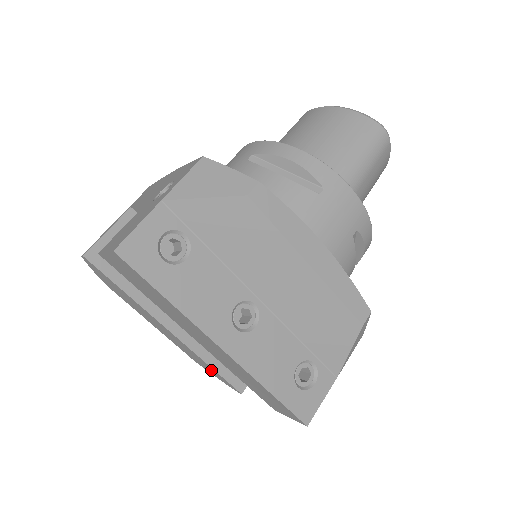
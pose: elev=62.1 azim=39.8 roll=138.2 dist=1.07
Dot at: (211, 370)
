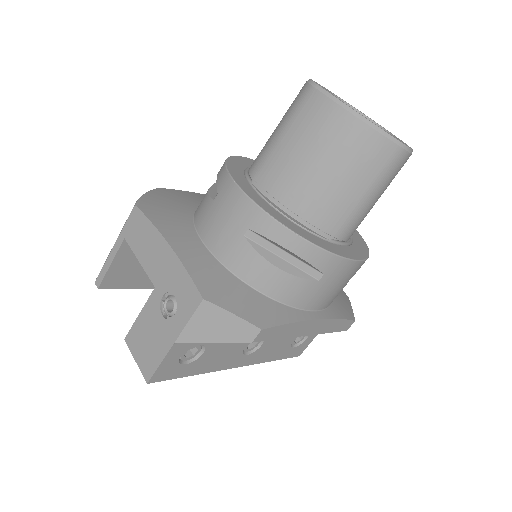
Dot at: occluded
